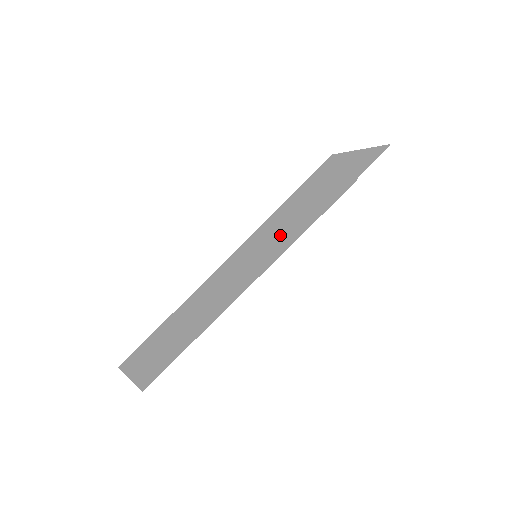
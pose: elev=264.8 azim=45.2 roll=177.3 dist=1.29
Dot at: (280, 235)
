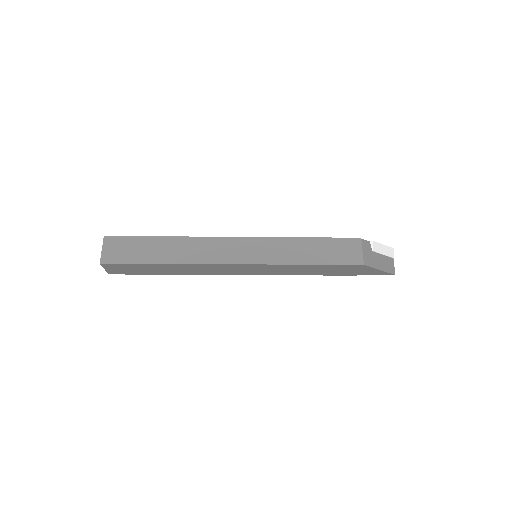
Dot at: (283, 271)
